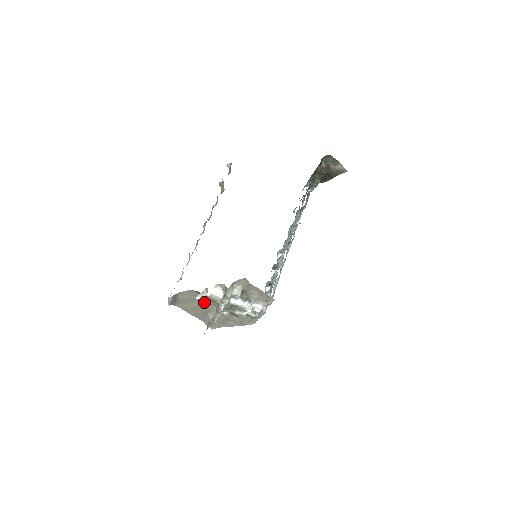
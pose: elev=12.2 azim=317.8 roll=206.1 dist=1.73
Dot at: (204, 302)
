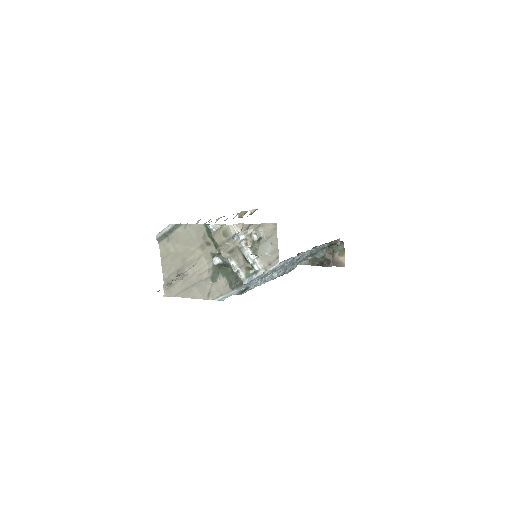
Dot at: (198, 248)
